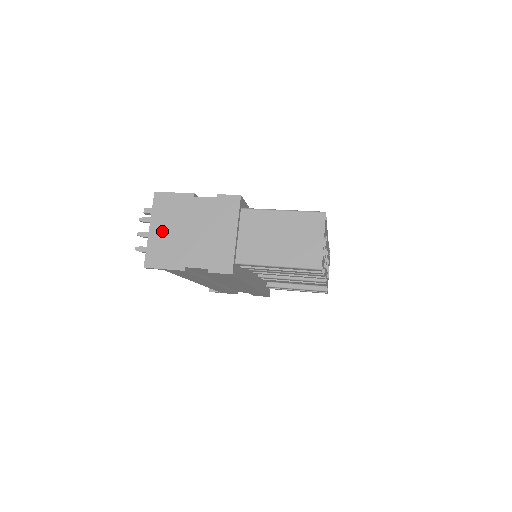
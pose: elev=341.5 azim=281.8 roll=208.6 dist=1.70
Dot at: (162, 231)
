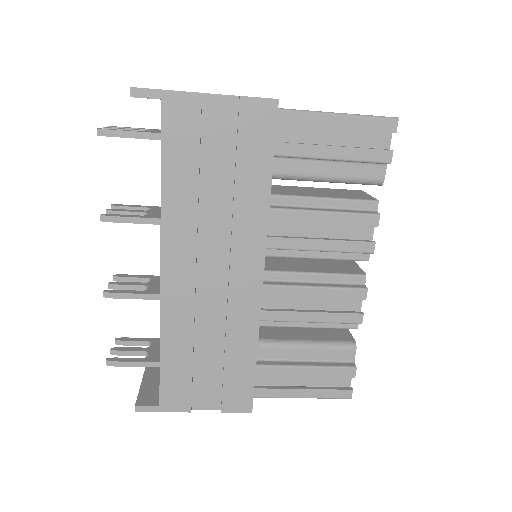
Dot at: occluded
